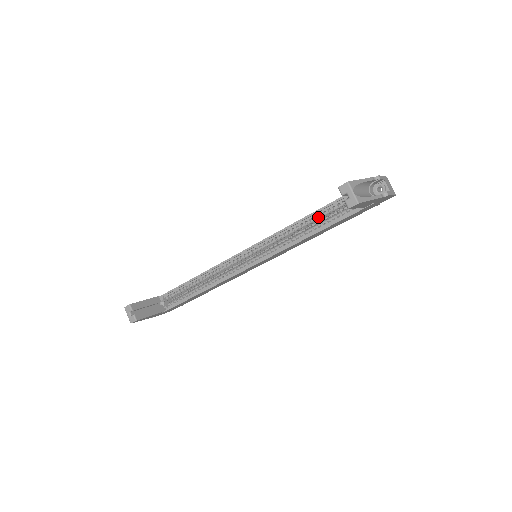
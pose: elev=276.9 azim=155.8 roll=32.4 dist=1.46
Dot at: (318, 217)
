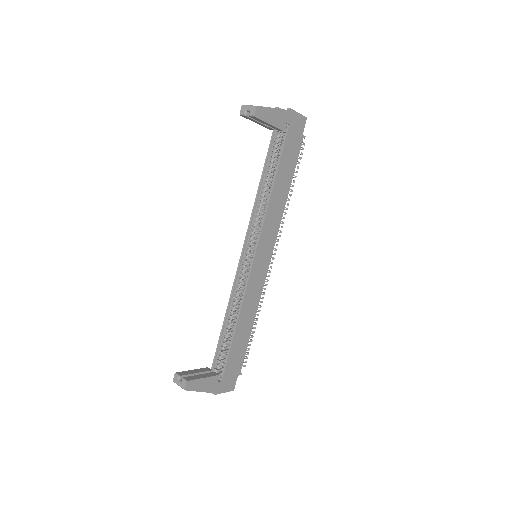
Dot at: (267, 175)
